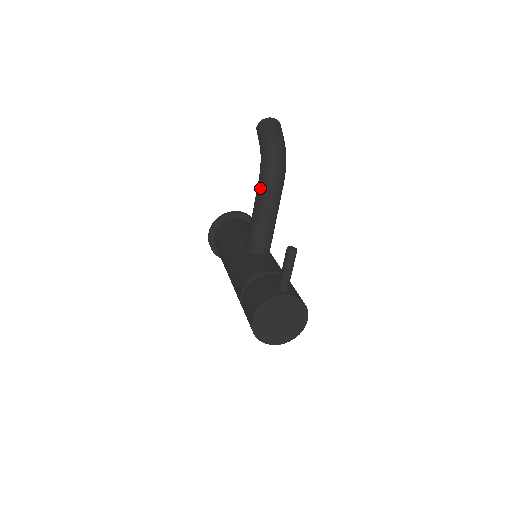
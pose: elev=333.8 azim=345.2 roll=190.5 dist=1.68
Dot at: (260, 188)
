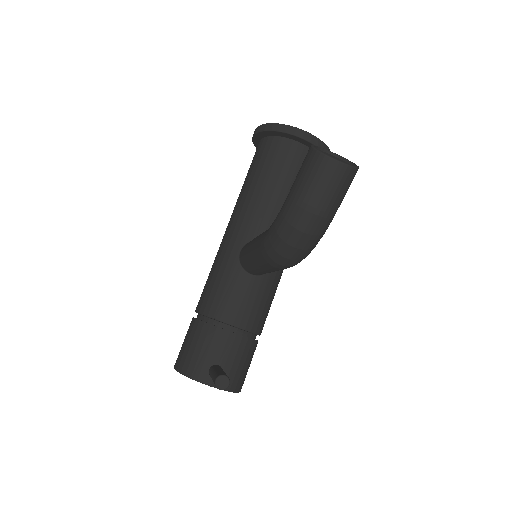
Dot at: (258, 248)
